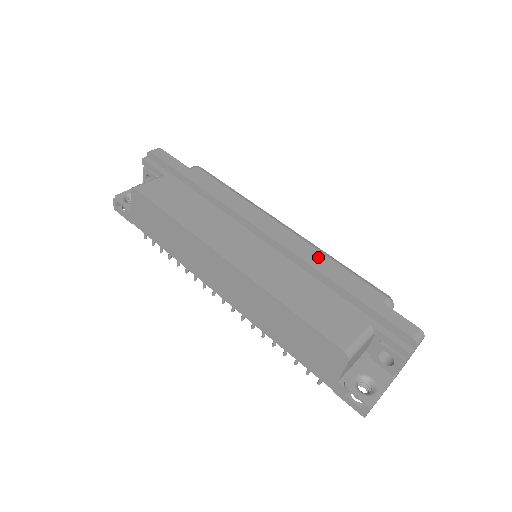
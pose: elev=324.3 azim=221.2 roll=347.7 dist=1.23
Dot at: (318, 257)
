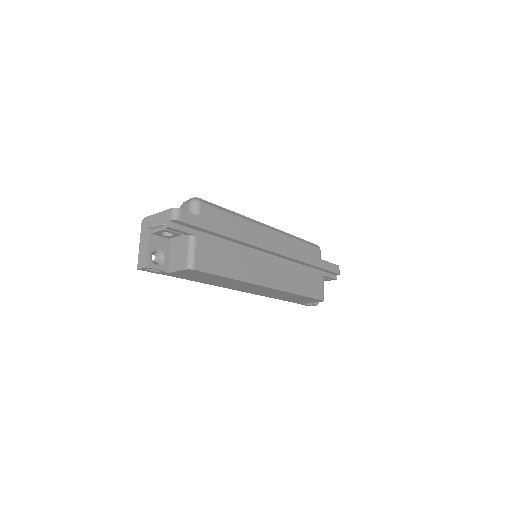
Dot at: (292, 244)
